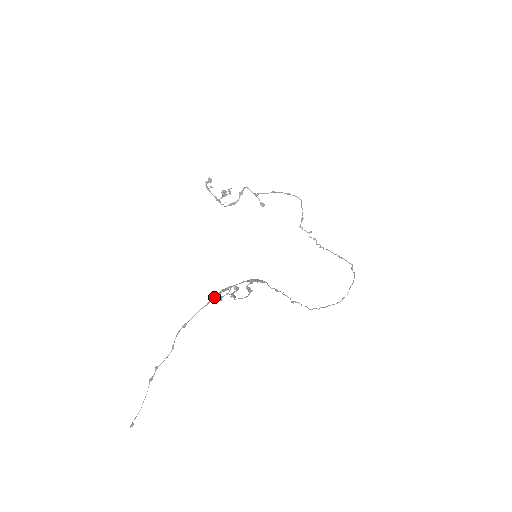
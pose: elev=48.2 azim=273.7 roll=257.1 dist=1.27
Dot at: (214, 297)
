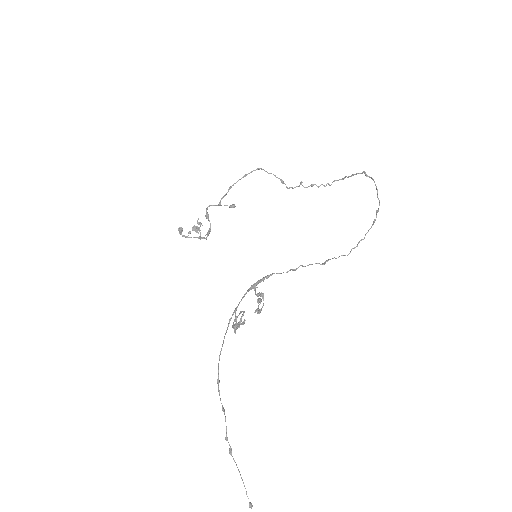
Dot at: (225, 333)
